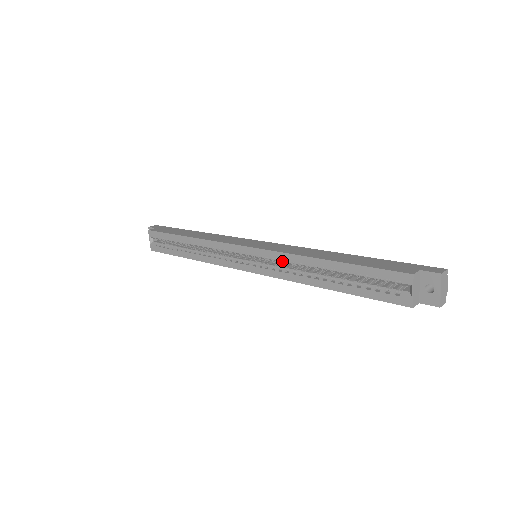
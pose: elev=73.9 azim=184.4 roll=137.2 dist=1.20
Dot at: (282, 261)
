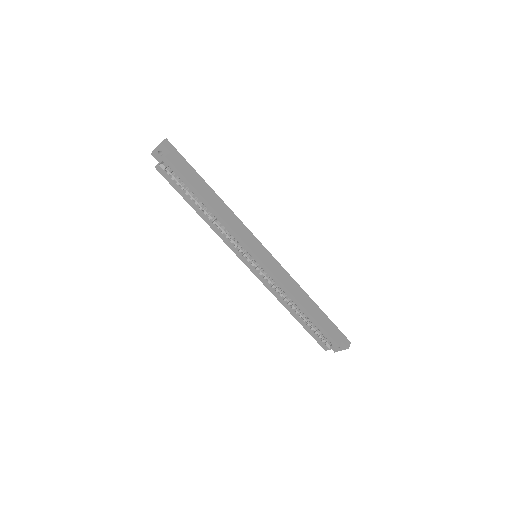
Dot at: (277, 285)
